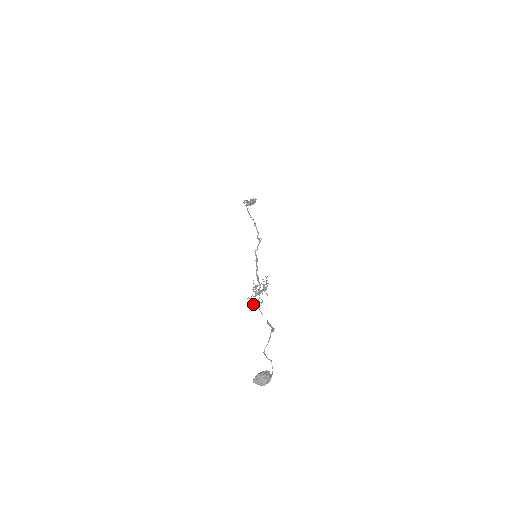
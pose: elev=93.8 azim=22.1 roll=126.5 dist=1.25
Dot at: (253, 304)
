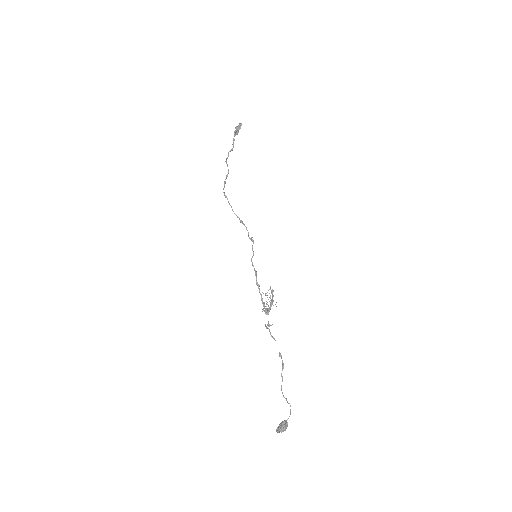
Dot at: (266, 327)
